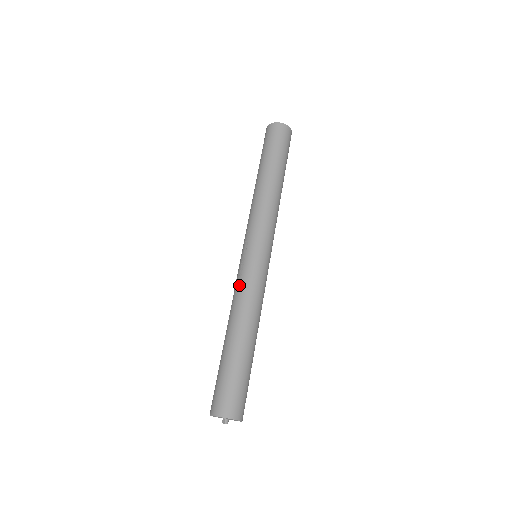
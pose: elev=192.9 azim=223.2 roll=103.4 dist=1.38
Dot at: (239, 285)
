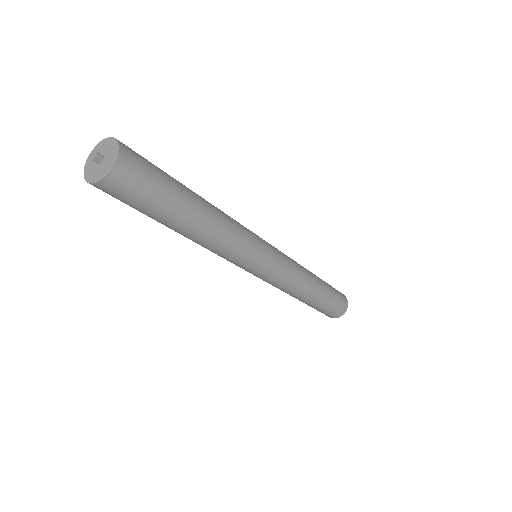
Dot at: occluded
